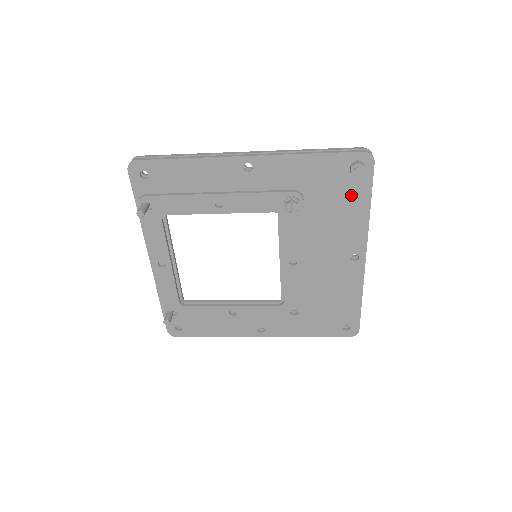
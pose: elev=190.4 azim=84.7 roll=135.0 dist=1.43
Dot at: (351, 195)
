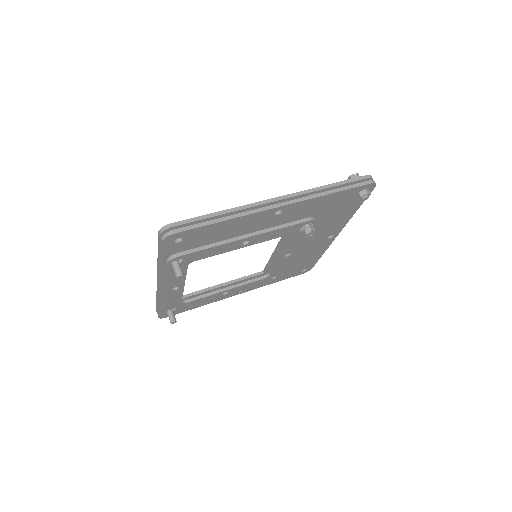
Dot at: (348, 207)
